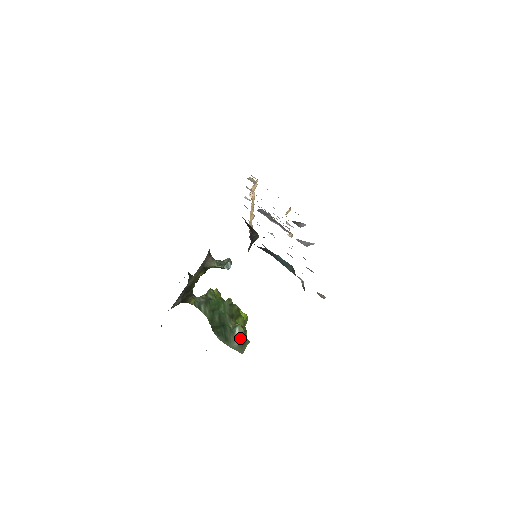
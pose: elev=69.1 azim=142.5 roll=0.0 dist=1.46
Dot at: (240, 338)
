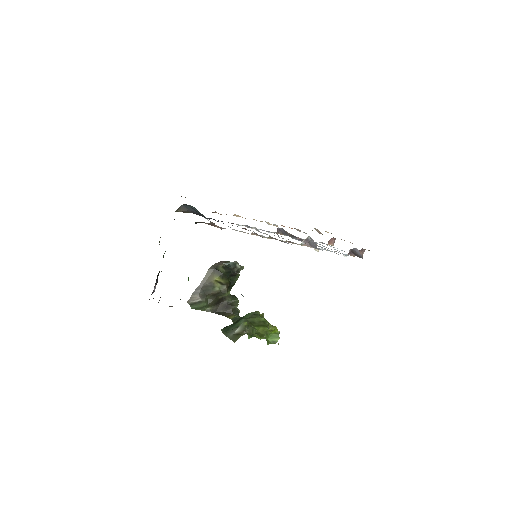
Dot at: (238, 330)
